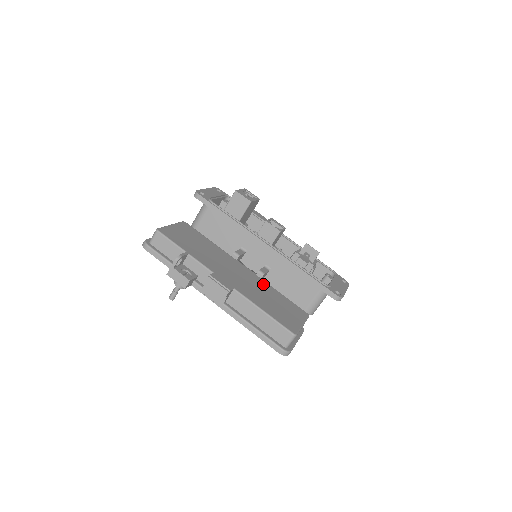
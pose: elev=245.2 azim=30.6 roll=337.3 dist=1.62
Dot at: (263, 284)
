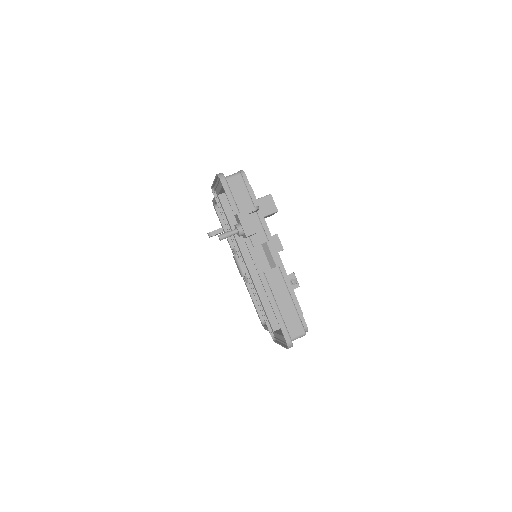
Dot at: occluded
